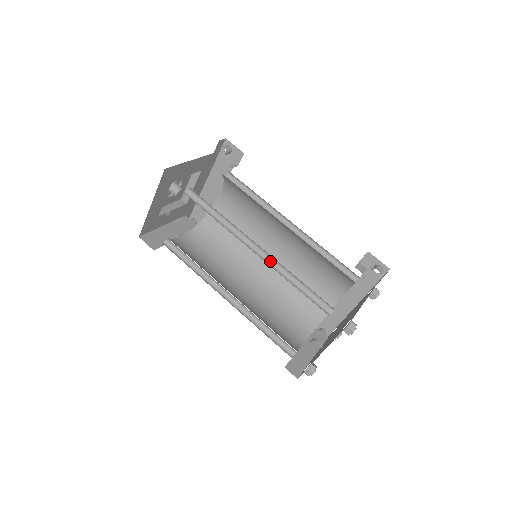
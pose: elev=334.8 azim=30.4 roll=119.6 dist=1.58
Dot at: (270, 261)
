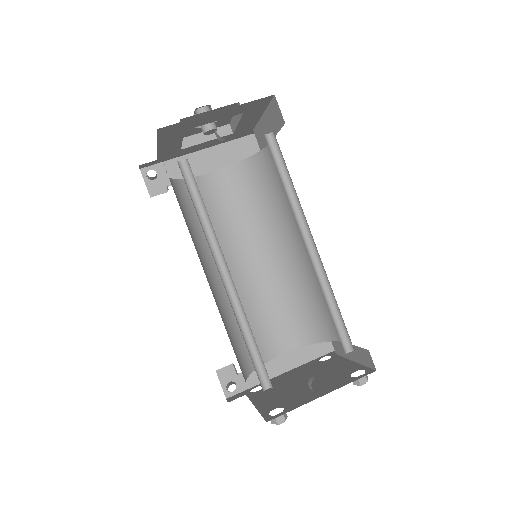
Dot at: (314, 266)
